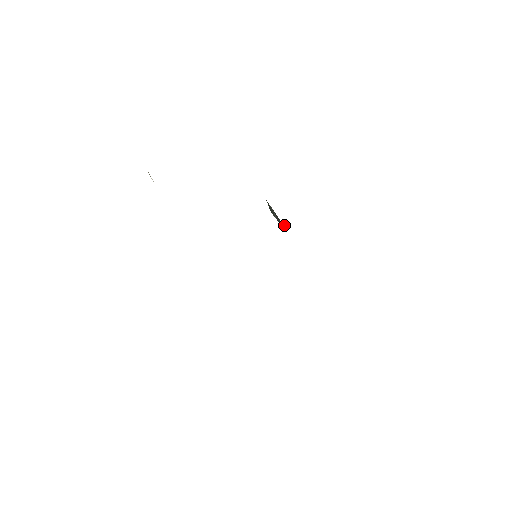
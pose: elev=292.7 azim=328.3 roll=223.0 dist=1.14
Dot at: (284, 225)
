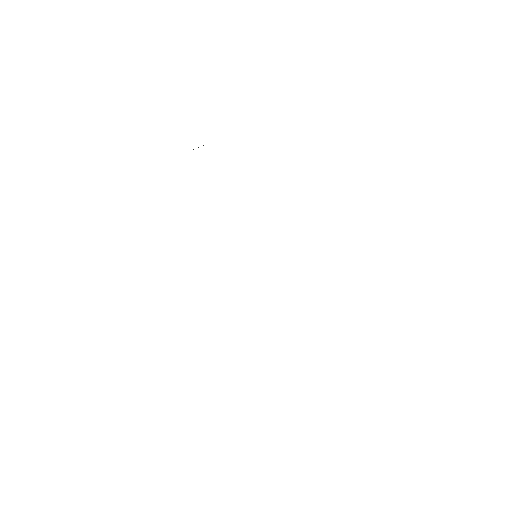
Dot at: occluded
